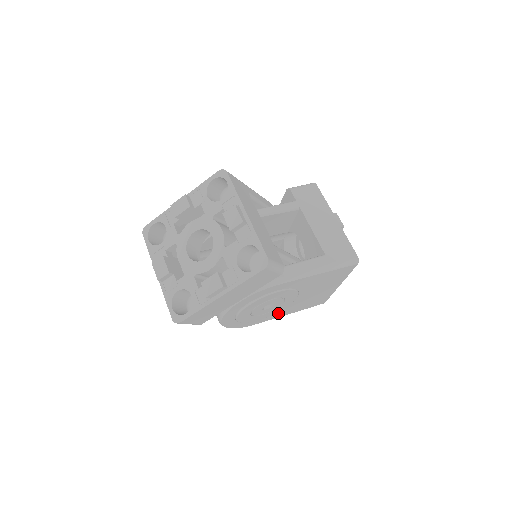
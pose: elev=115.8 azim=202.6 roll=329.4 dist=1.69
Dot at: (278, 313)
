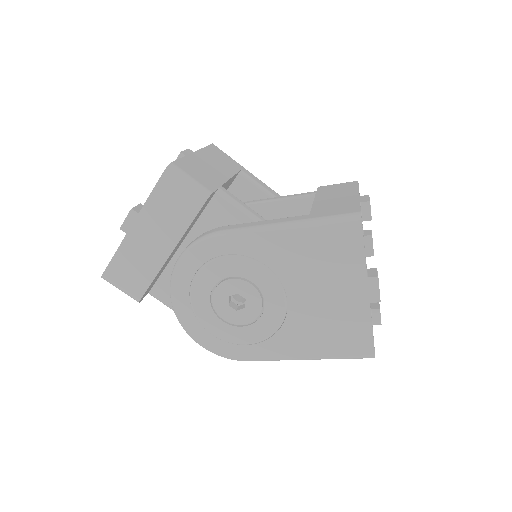
Dot at: (278, 342)
